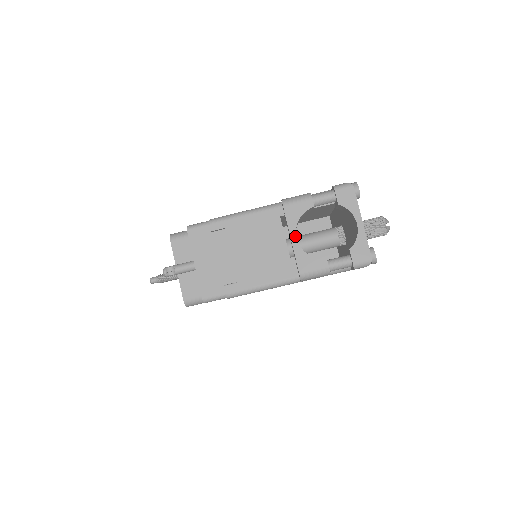
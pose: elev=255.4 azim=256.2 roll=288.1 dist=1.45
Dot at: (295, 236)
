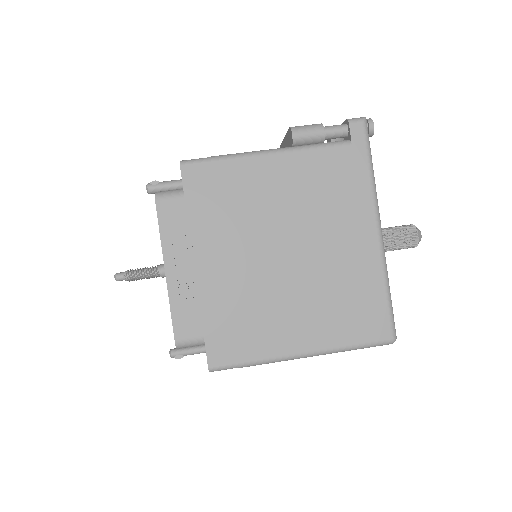
Dot at: occluded
